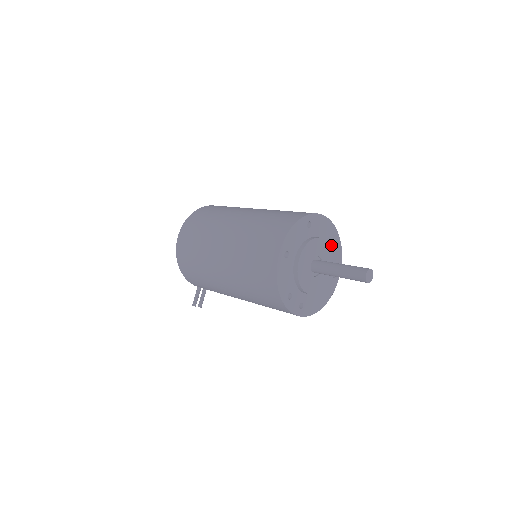
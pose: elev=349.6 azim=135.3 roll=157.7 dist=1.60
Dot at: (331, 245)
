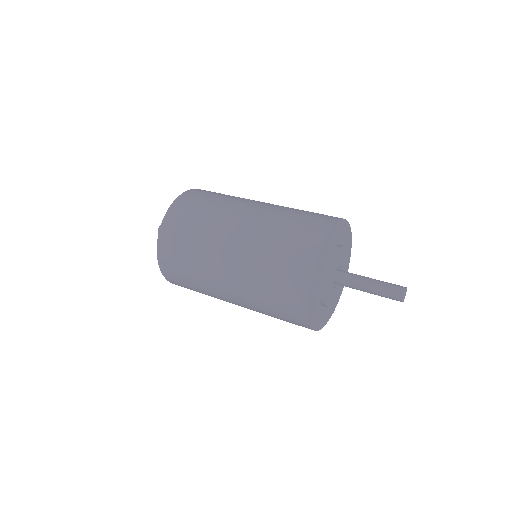
Dot at: (340, 236)
